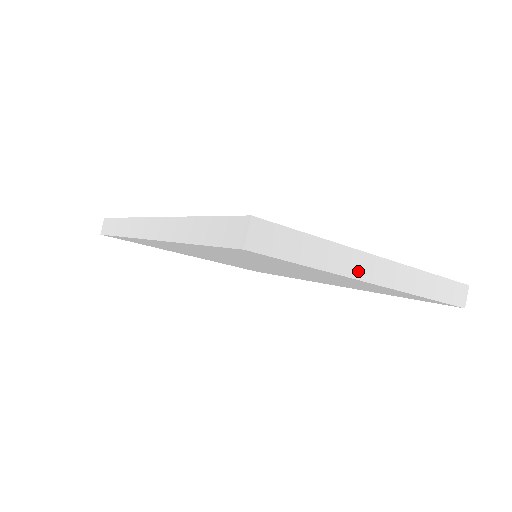
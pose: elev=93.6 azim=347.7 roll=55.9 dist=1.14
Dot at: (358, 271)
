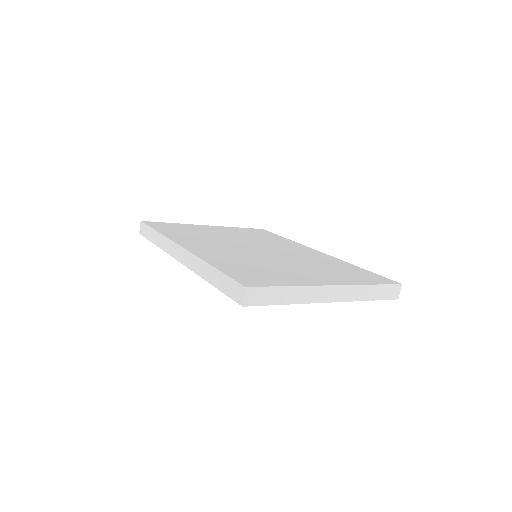
Dot at: (317, 298)
